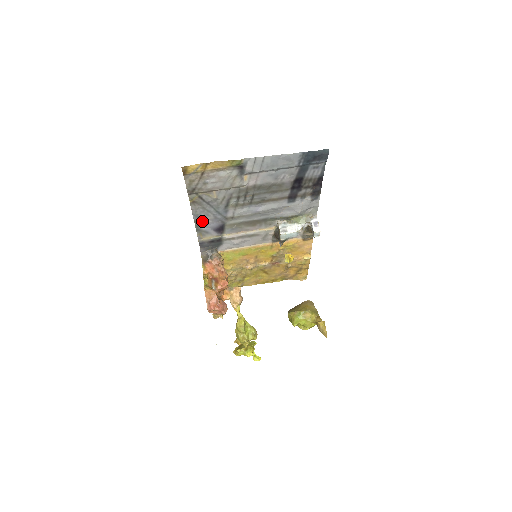
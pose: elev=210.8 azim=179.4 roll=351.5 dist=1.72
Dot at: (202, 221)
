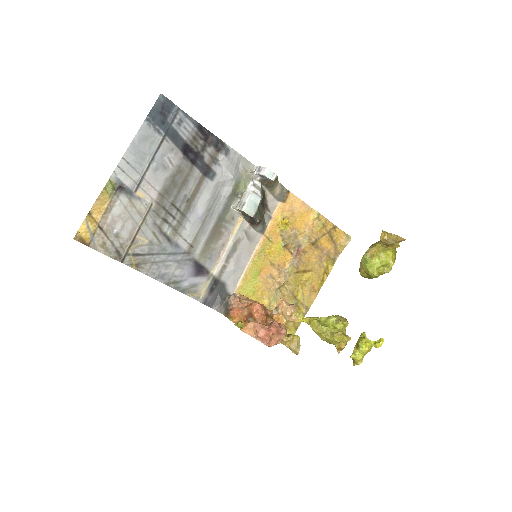
Dot at: (173, 278)
